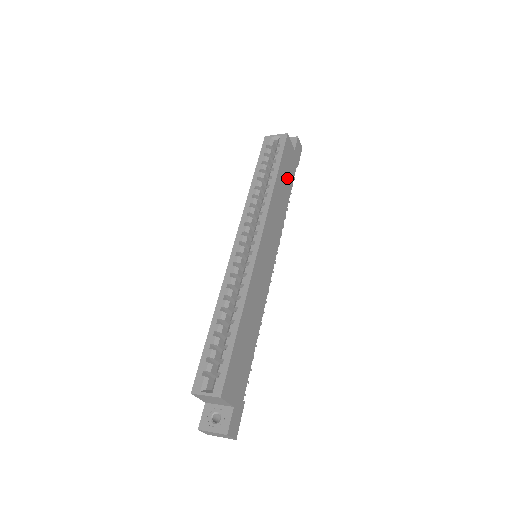
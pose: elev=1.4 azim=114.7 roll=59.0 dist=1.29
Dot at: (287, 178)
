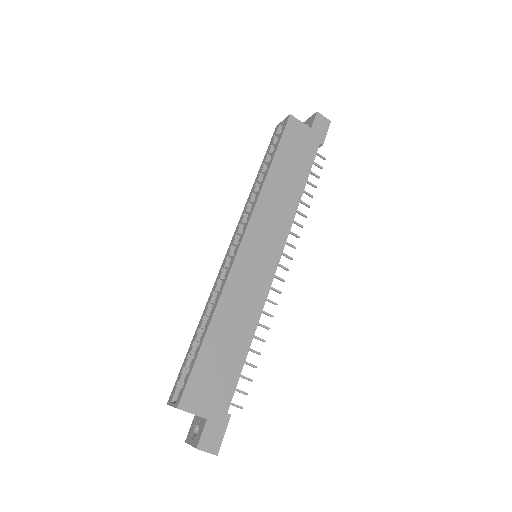
Dot at: (297, 162)
